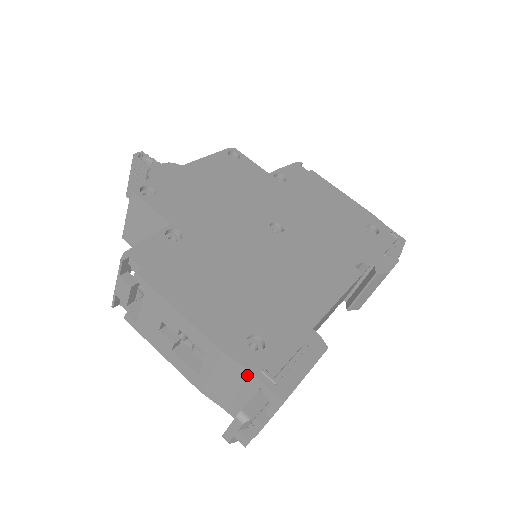
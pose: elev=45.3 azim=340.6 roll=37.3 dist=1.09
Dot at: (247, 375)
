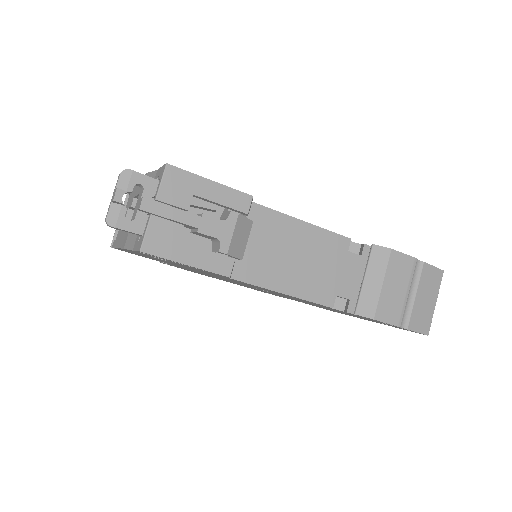
Dot at: (155, 177)
